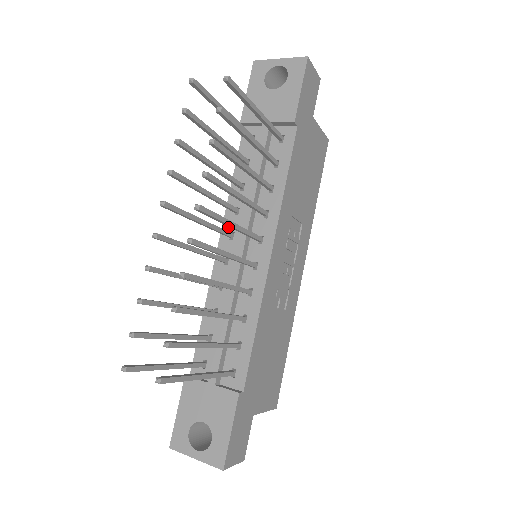
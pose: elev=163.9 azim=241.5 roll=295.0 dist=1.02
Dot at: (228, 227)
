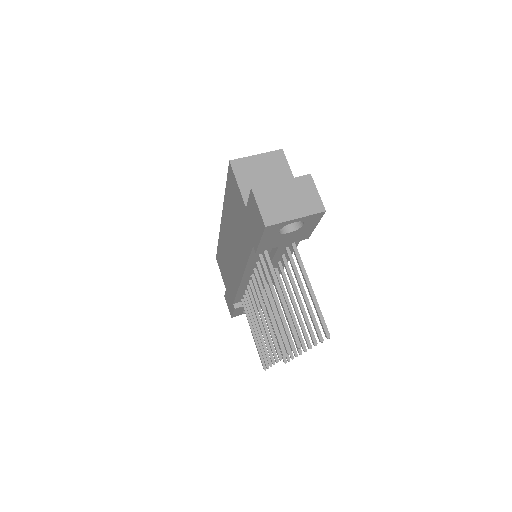
Dot at: (248, 275)
